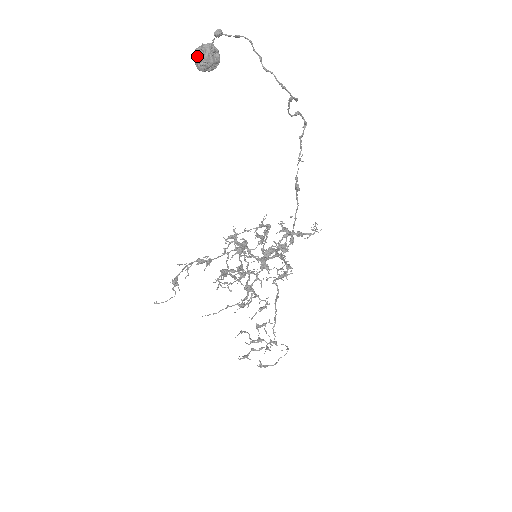
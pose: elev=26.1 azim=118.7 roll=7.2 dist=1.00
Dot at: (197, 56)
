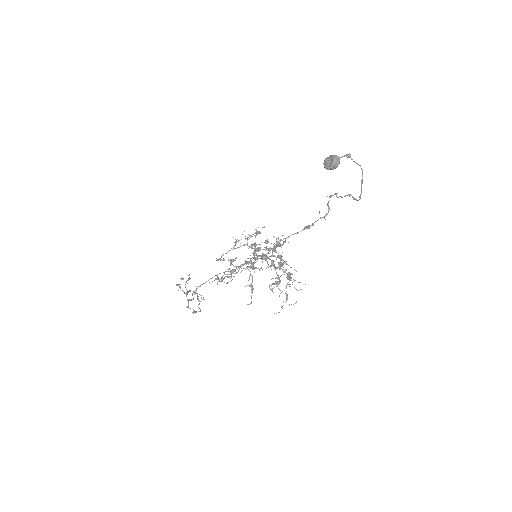
Dot at: (334, 164)
